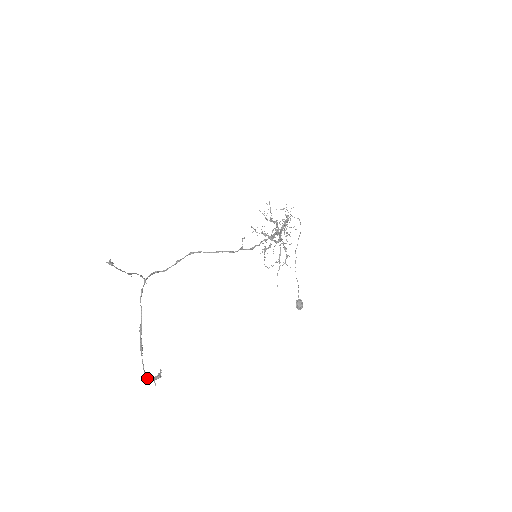
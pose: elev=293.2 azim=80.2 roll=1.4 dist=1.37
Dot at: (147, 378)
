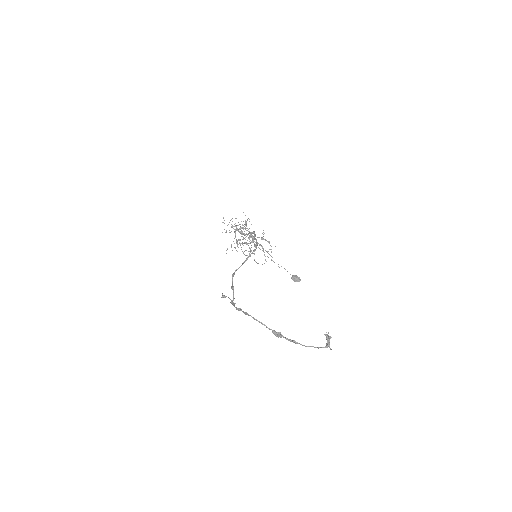
Dot at: occluded
